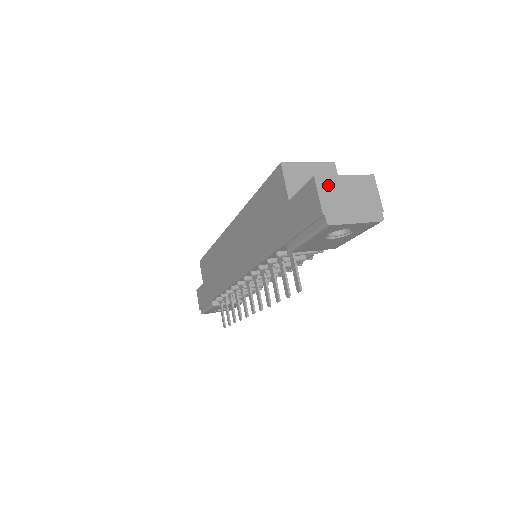
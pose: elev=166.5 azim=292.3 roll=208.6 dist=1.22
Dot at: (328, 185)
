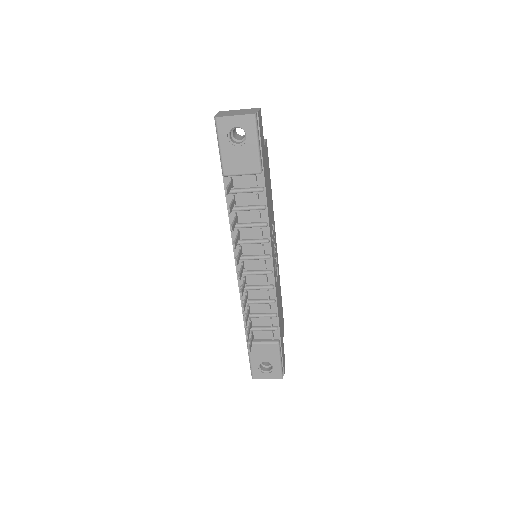
Dot at: (225, 112)
